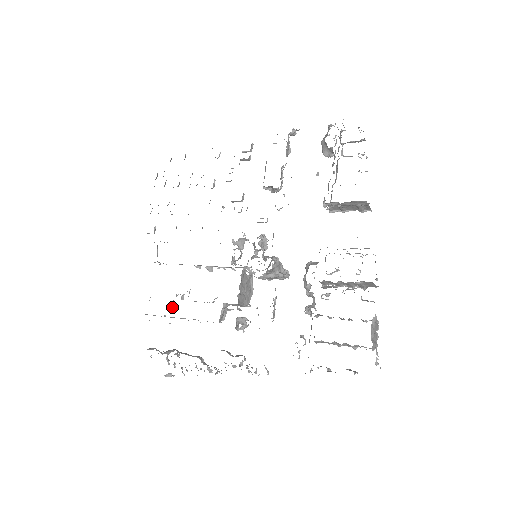
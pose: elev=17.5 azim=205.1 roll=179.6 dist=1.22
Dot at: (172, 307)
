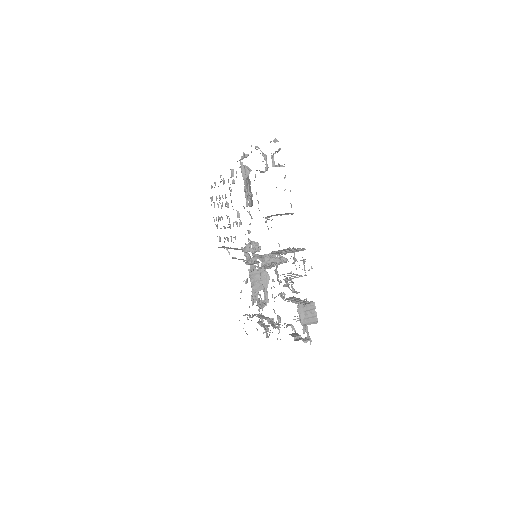
Dot at: (241, 290)
